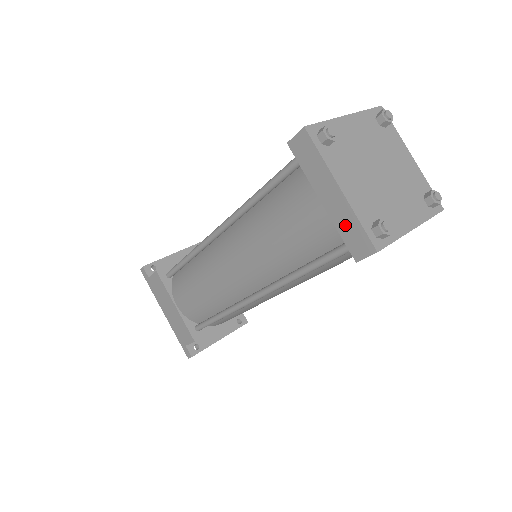
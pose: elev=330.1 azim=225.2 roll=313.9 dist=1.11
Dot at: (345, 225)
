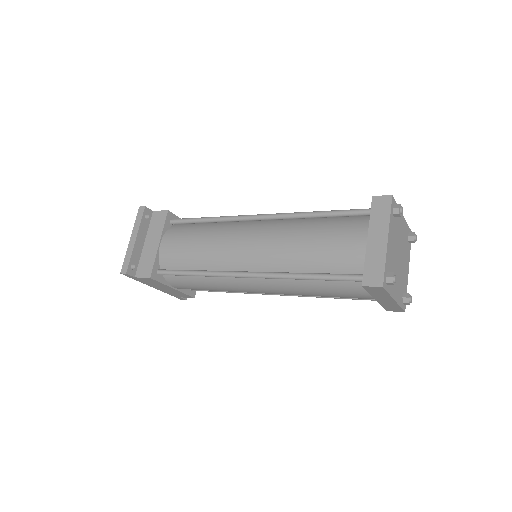
Dot at: (389, 306)
